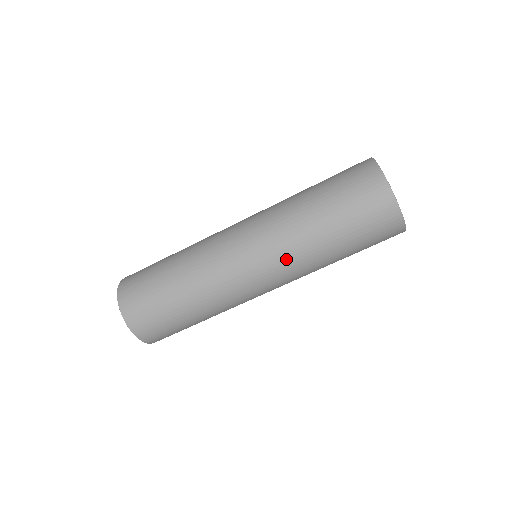
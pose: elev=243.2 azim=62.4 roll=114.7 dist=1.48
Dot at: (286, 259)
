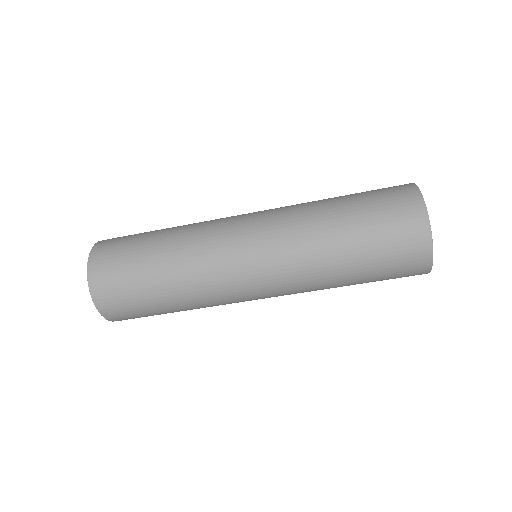
Dot at: (295, 286)
